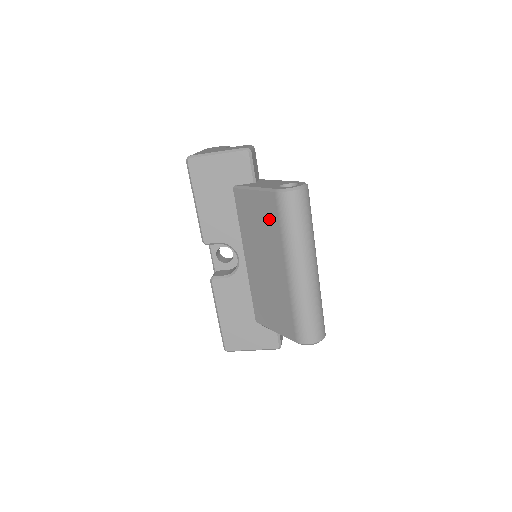
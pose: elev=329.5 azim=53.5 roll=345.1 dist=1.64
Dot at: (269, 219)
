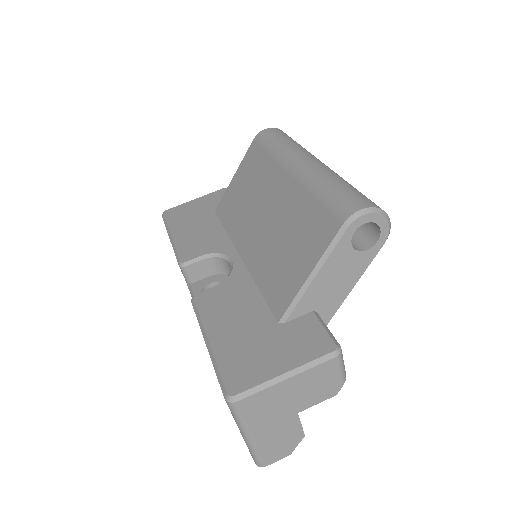
Dot at: (255, 166)
